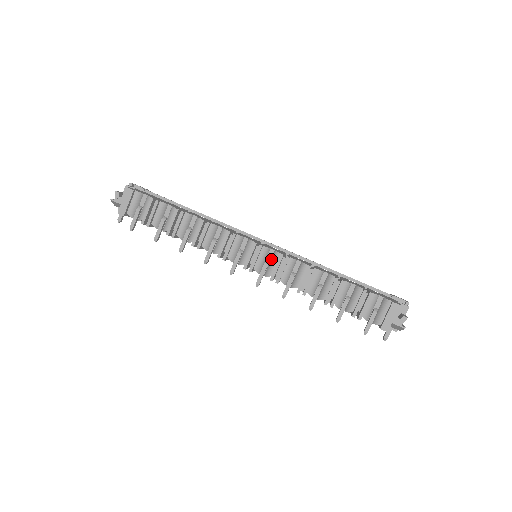
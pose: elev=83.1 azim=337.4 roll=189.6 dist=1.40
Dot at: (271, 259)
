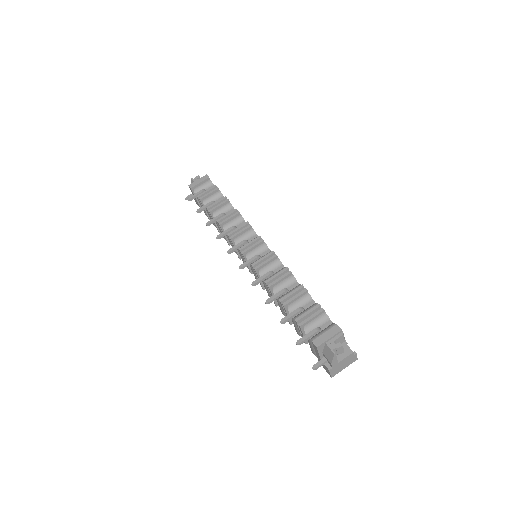
Dot at: (264, 255)
